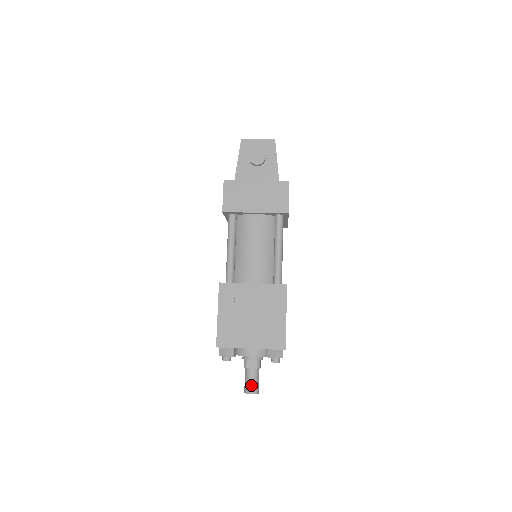
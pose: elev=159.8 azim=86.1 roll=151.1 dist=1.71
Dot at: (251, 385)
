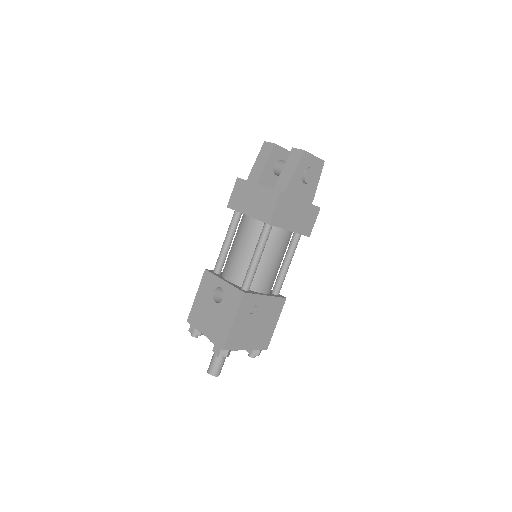
Dot at: (220, 370)
